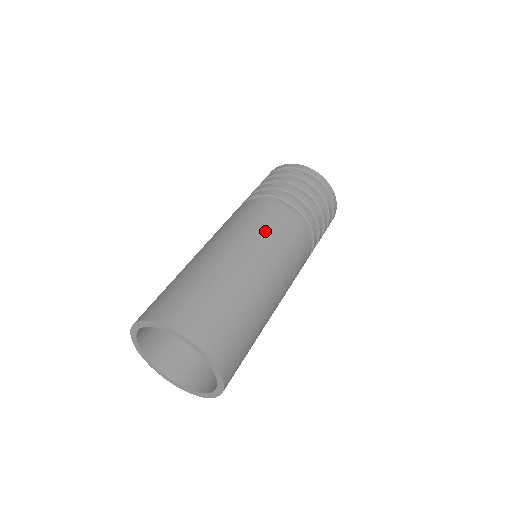
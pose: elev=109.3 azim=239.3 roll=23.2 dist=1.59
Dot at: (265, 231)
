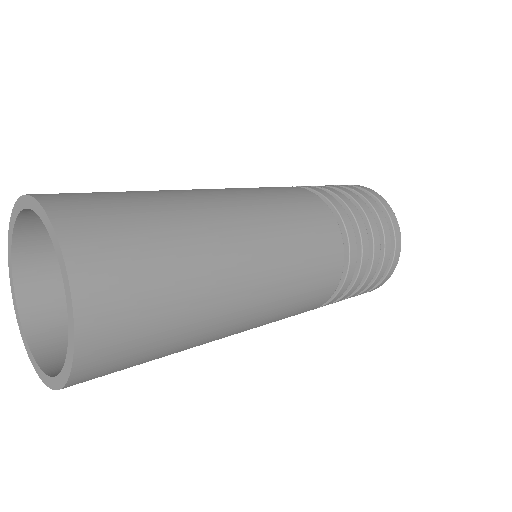
Dot at: (270, 196)
